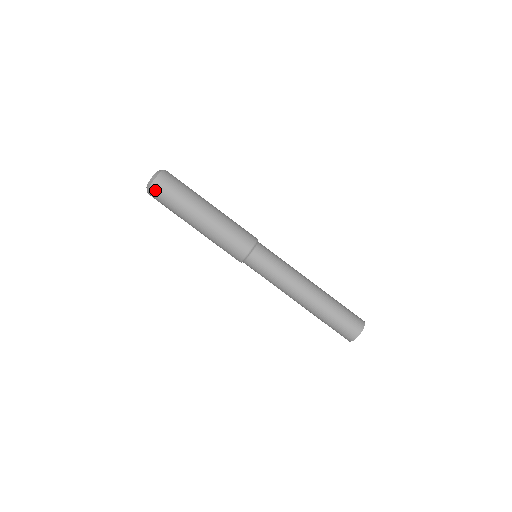
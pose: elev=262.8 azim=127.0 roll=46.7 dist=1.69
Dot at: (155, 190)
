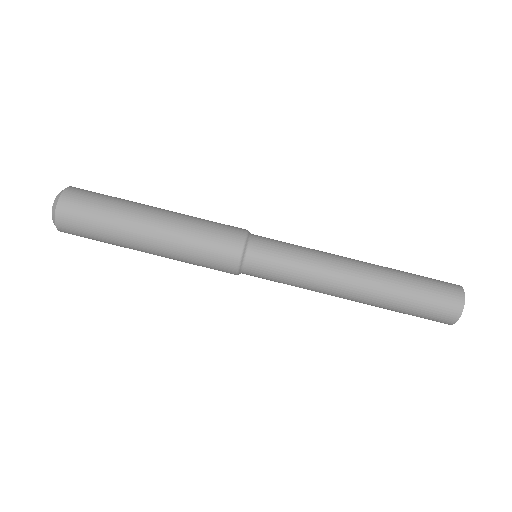
Dot at: (65, 221)
